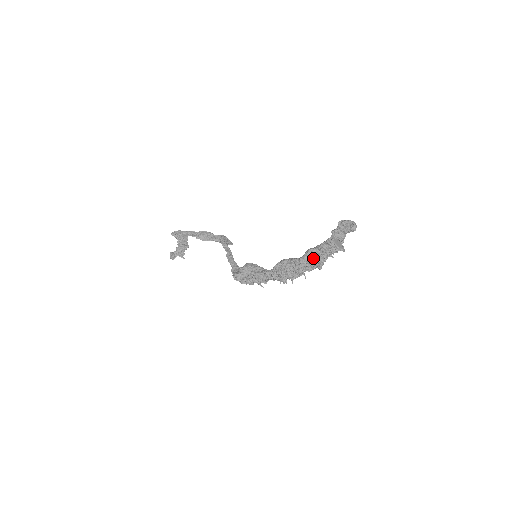
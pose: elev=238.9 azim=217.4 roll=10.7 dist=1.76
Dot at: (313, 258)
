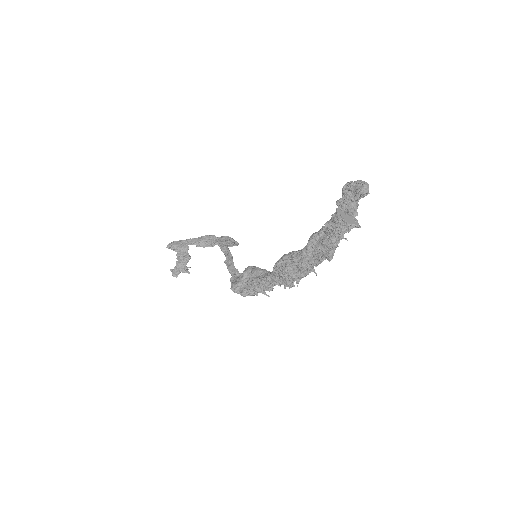
Dot at: (319, 246)
